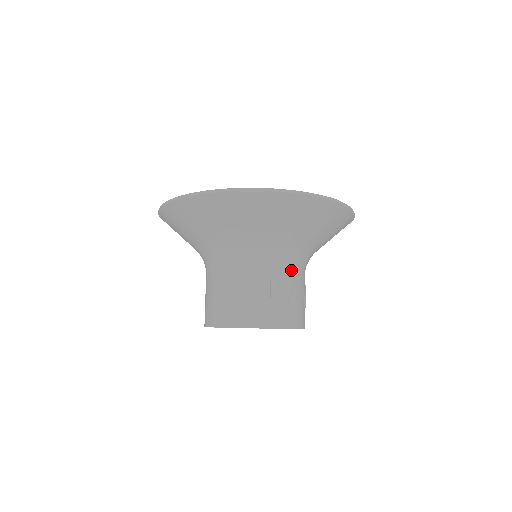
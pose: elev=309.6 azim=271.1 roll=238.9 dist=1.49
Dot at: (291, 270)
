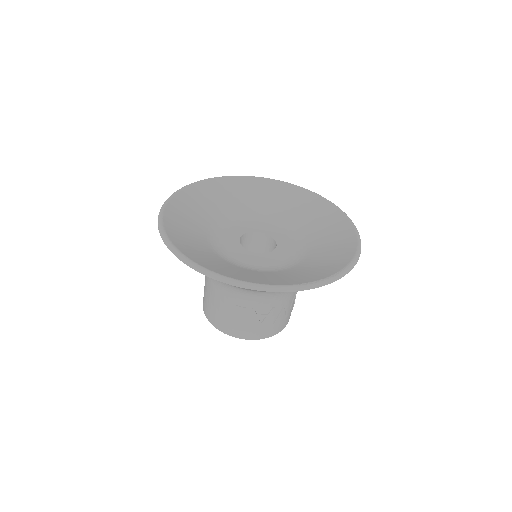
Dot at: (269, 301)
